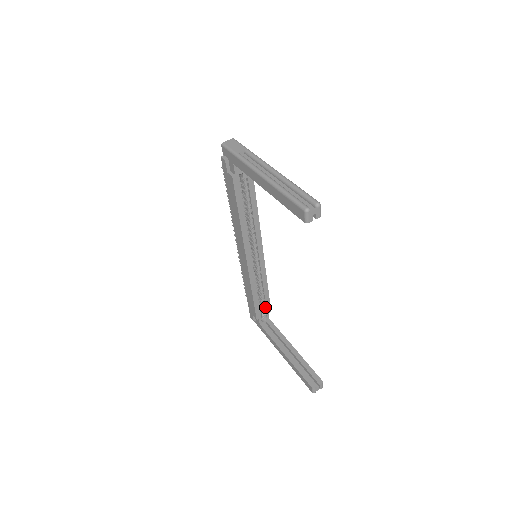
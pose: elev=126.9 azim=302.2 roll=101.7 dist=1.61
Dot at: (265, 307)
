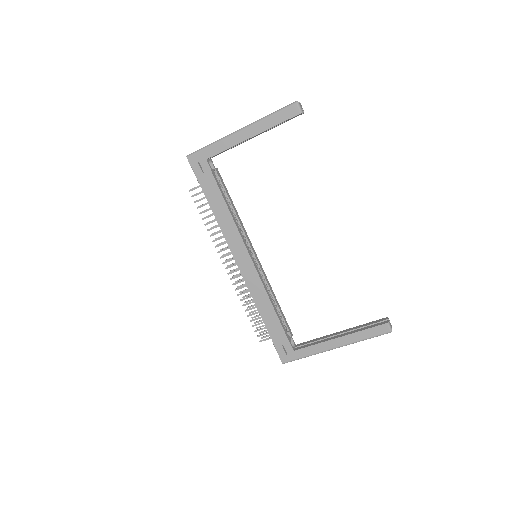
Dot at: (286, 329)
